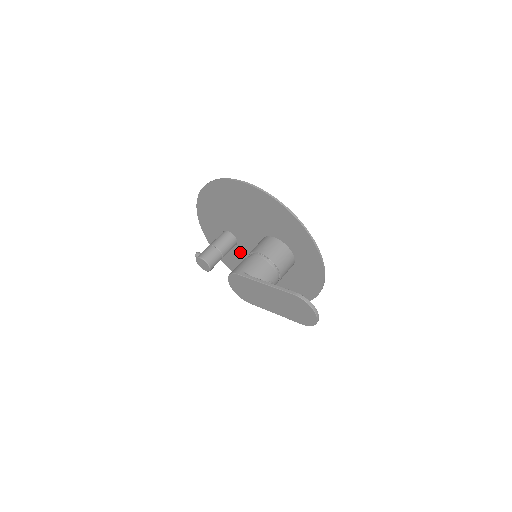
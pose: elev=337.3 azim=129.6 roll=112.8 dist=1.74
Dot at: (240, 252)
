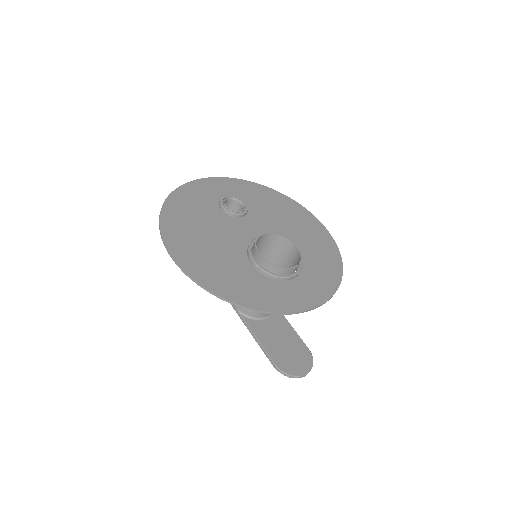
Dot at: (253, 213)
